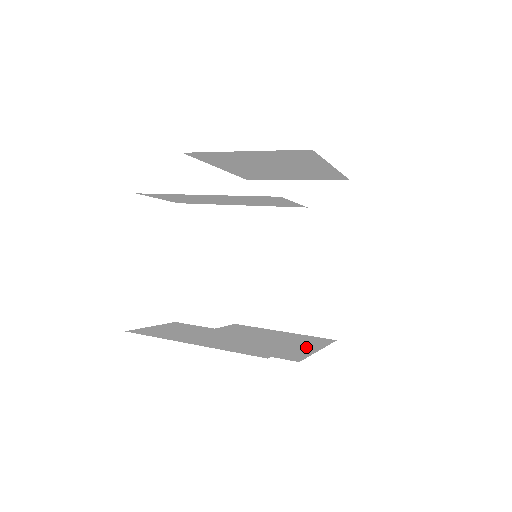
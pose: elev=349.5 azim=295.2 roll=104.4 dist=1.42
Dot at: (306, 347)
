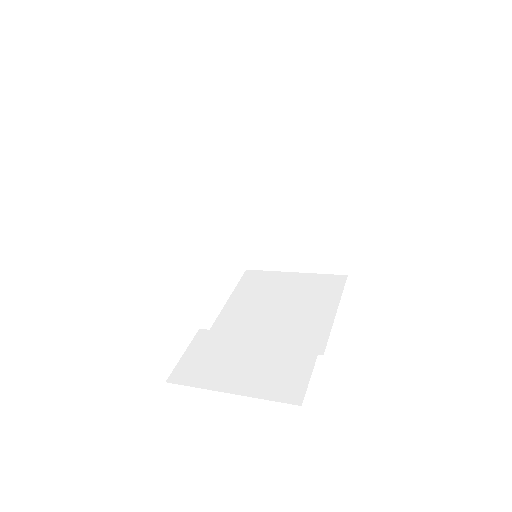
Dot at: (323, 310)
